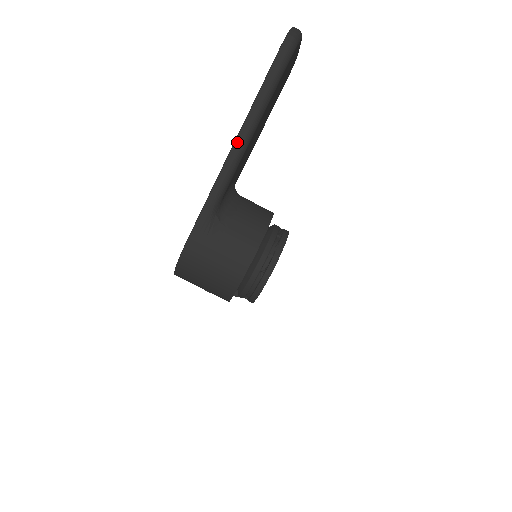
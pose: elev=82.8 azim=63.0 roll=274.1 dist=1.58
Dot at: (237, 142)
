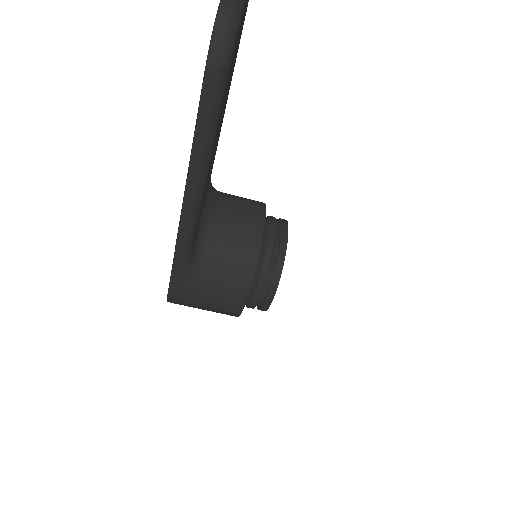
Dot at: (187, 199)
